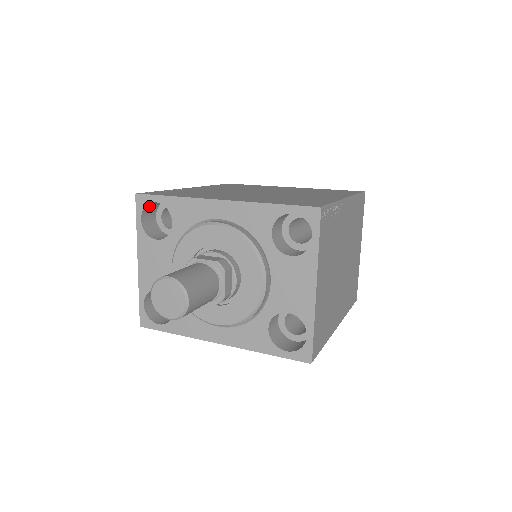
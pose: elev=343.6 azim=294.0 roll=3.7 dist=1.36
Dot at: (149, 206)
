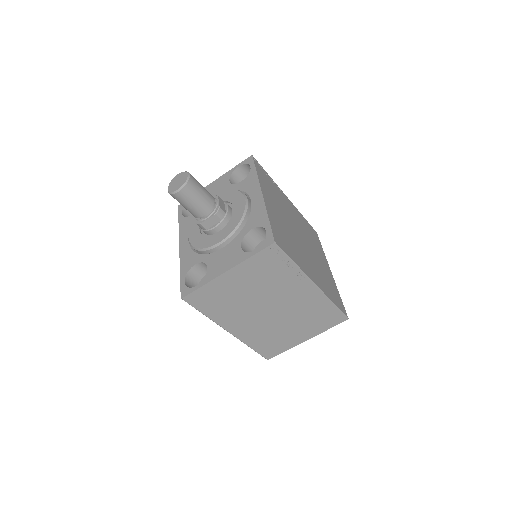
Dot at: (249, 167)
